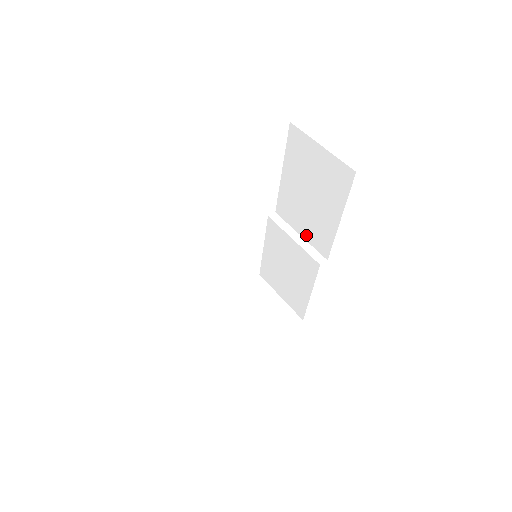
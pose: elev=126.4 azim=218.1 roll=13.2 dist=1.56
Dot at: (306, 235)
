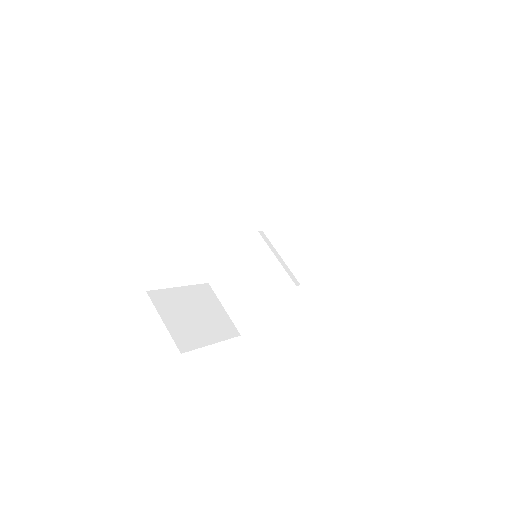
Dot at: (288, 259)
